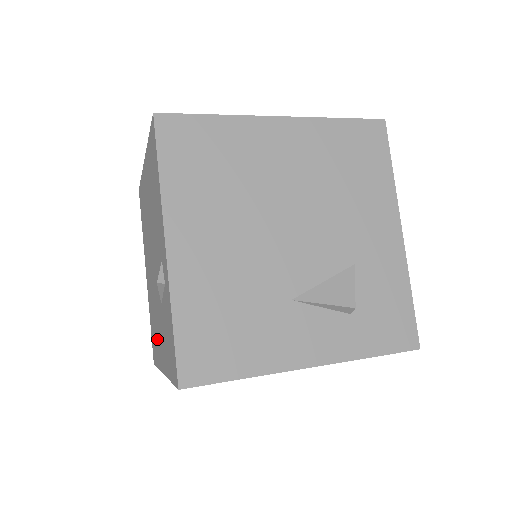
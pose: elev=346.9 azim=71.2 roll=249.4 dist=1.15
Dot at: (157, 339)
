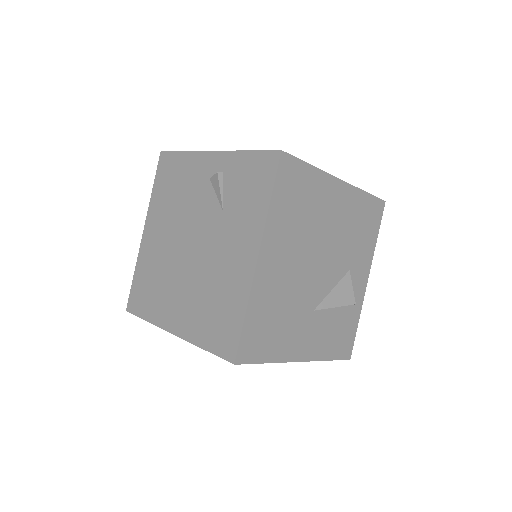
Dot at: (229, 281)
